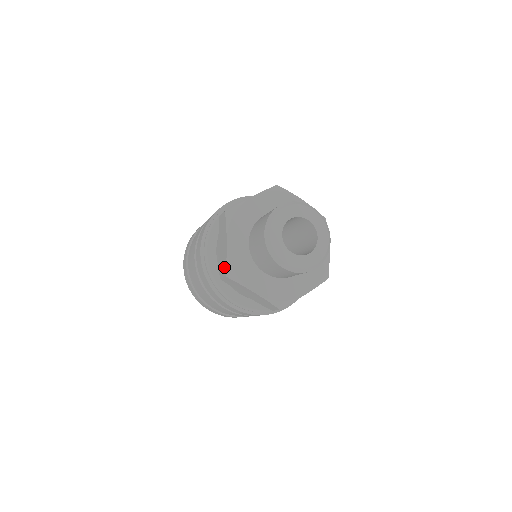
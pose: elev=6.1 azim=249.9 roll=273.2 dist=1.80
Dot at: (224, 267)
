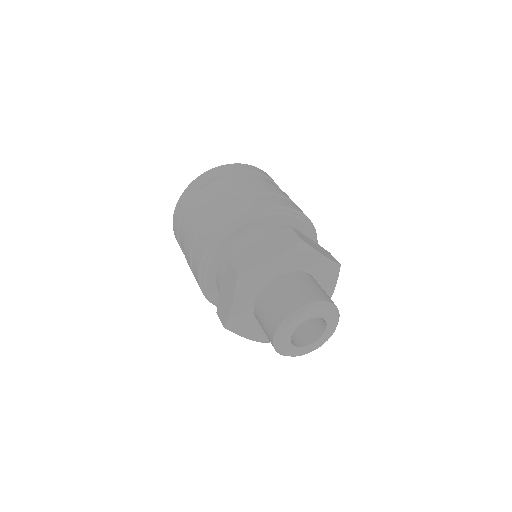
Dot at: (224, 318)
